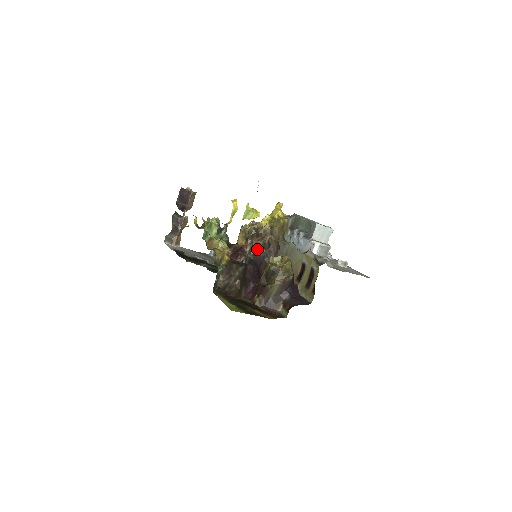
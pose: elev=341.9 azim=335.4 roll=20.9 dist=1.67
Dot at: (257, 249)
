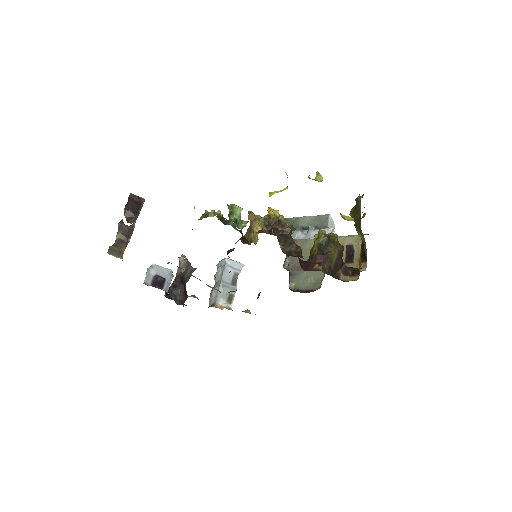
Dot at: occluded
